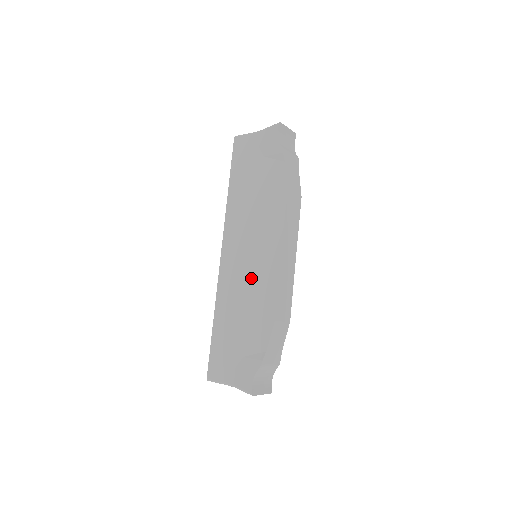
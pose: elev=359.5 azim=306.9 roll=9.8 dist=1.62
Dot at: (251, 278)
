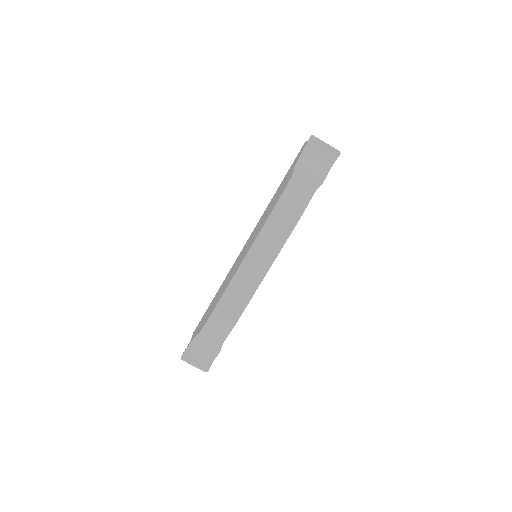
Dot at: (233, 270)
